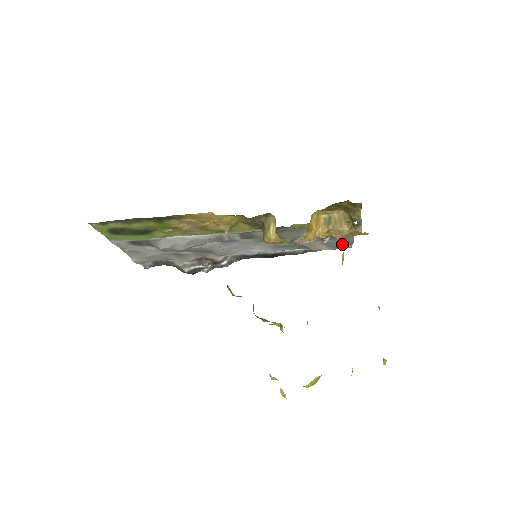
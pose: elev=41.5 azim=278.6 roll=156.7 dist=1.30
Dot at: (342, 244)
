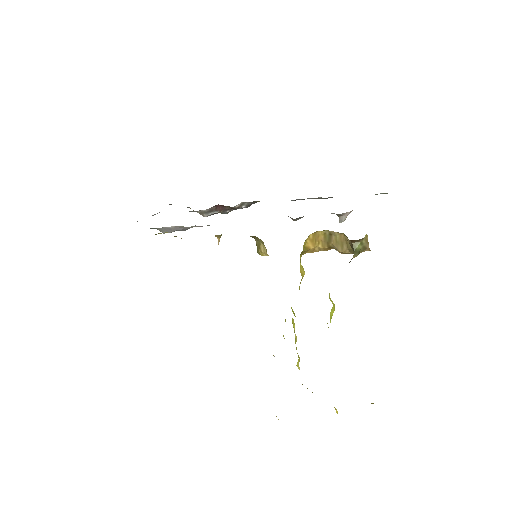
Dot at: occluded
